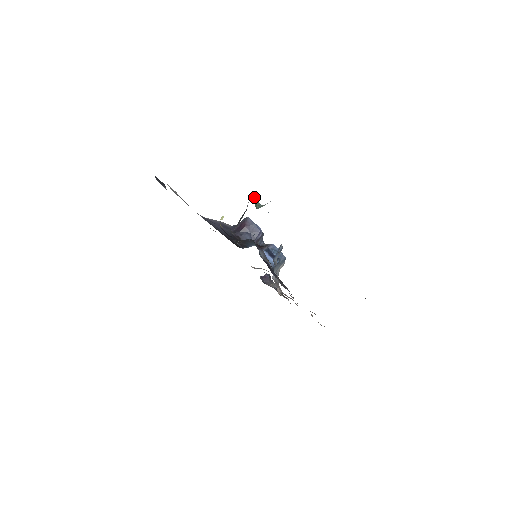
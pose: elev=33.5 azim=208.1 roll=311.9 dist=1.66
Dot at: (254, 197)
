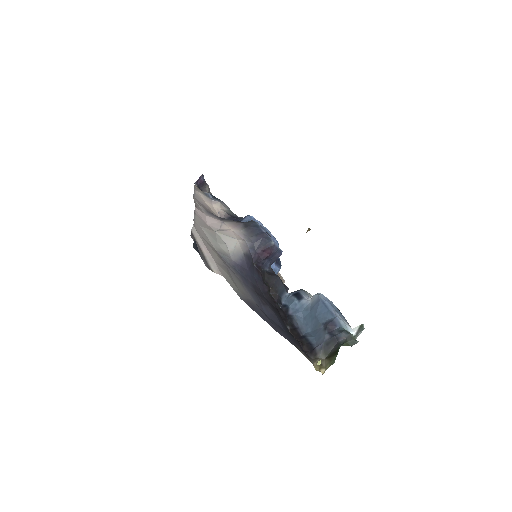
Dot at: (356, 341)
